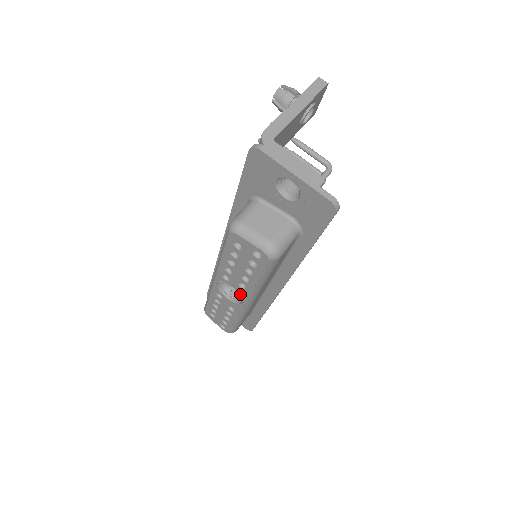
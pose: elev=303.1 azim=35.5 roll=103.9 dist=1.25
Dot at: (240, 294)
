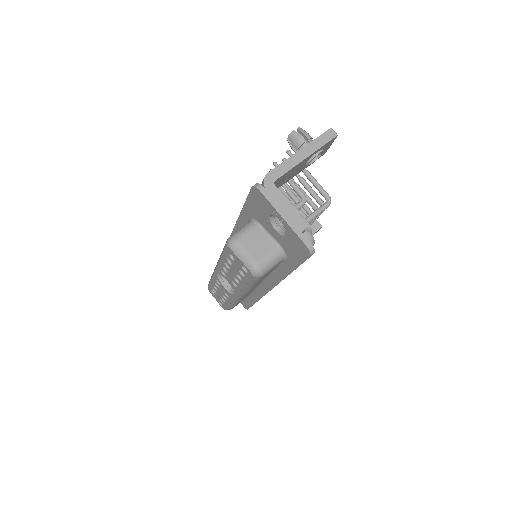
Dot at: (233, 288)
